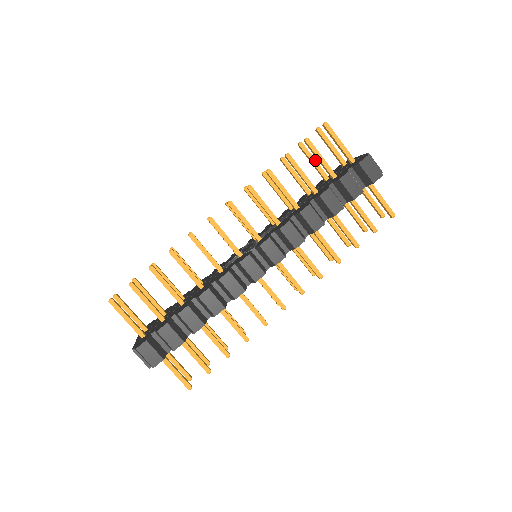
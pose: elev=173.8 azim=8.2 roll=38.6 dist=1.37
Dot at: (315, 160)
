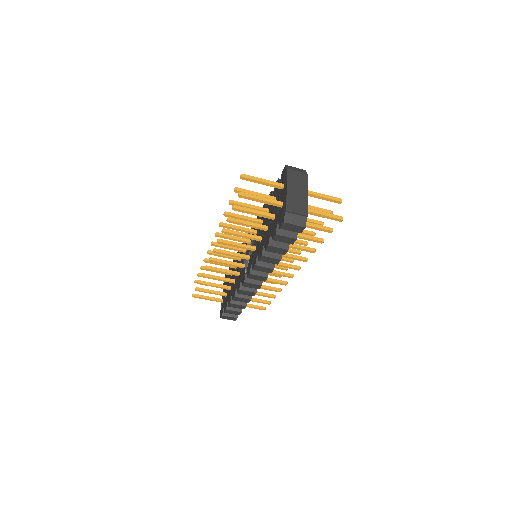
Dot at: occluded
